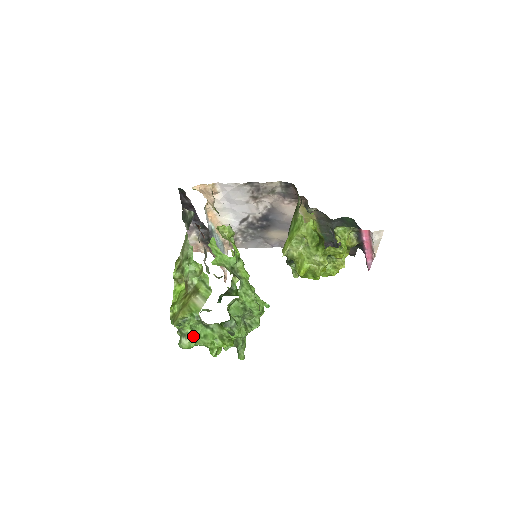
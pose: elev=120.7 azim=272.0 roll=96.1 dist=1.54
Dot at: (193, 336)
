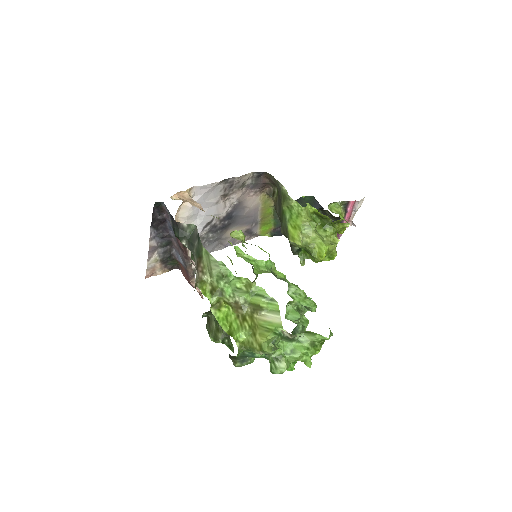
Dot at: (285, 356)
